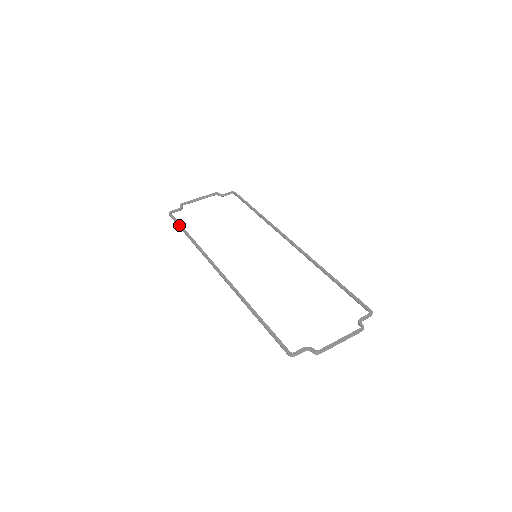
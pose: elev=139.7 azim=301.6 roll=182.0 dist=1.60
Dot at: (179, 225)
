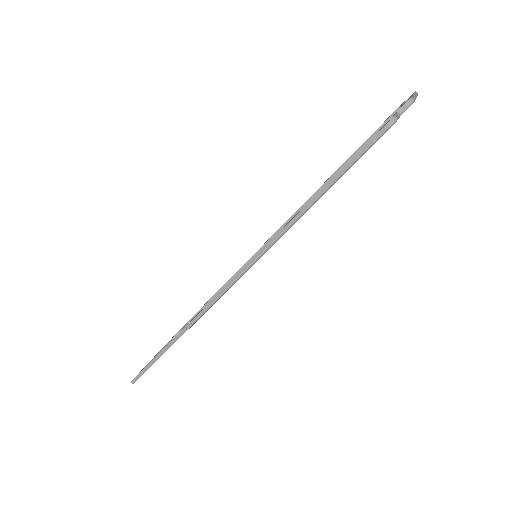
Dot at: occluded
